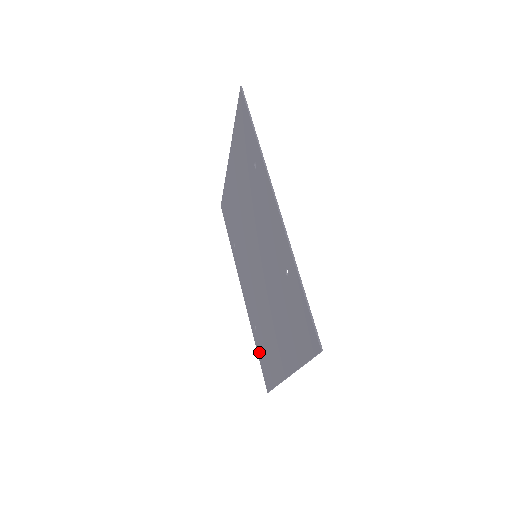
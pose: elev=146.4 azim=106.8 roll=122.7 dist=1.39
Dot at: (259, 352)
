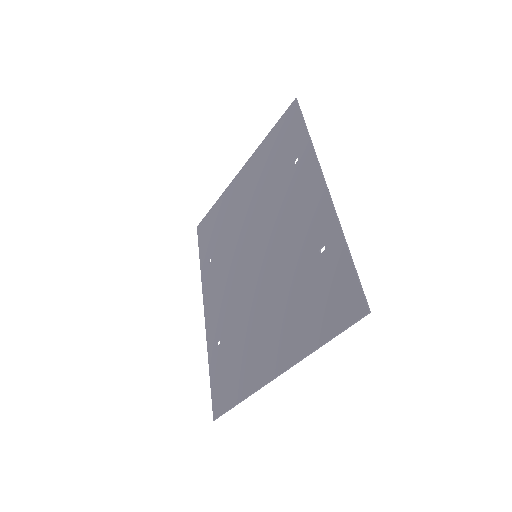
Dot at: (215, 371)
